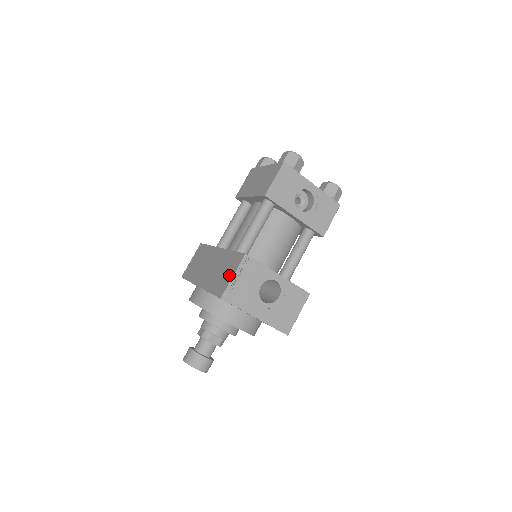
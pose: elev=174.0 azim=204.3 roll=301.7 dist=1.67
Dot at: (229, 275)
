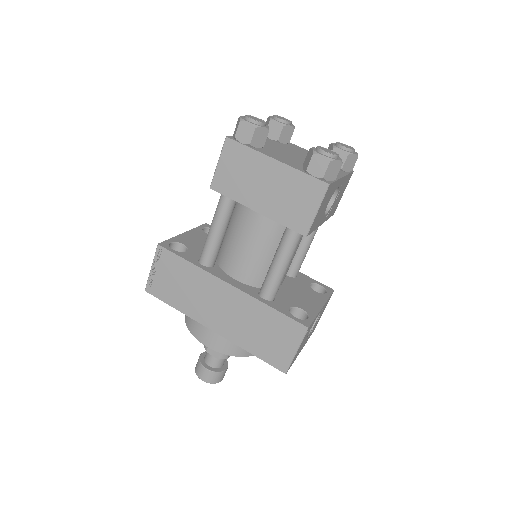
Dot at: (286, 347)
